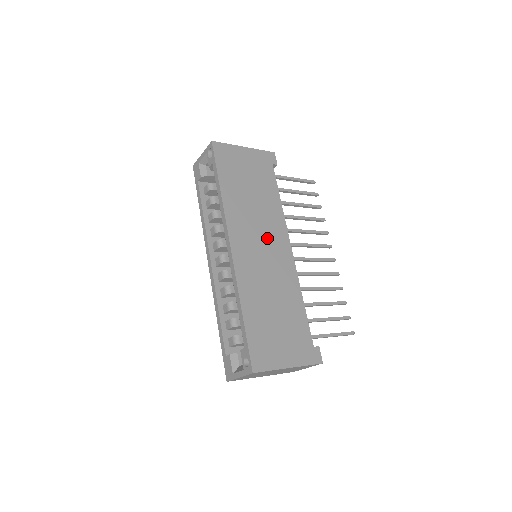
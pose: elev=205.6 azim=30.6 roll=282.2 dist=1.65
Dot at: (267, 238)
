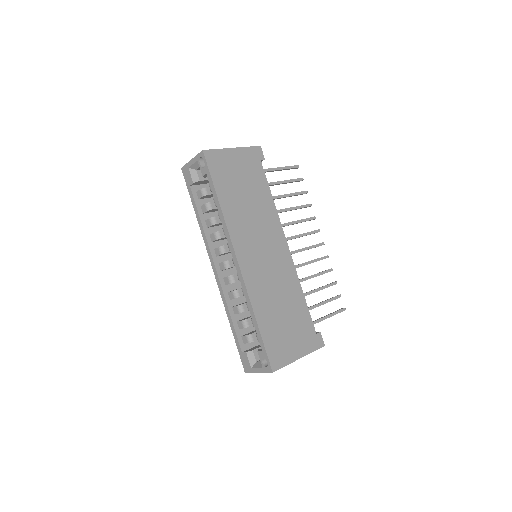
Dot at: (266, 241)
